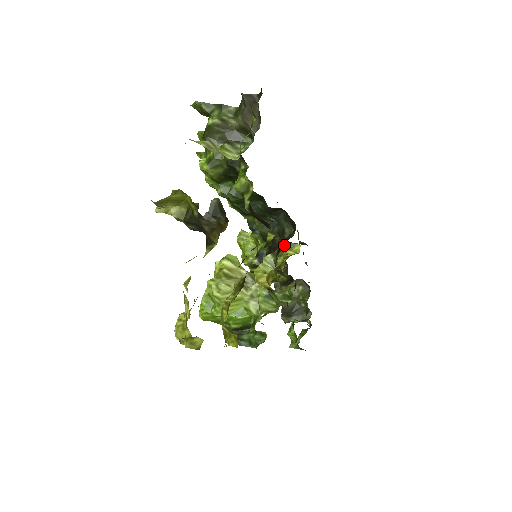
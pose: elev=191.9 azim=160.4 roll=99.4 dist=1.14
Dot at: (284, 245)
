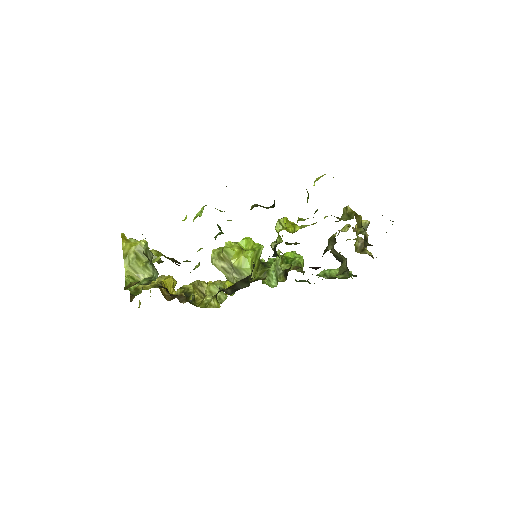
Dot at: (216, 296)
